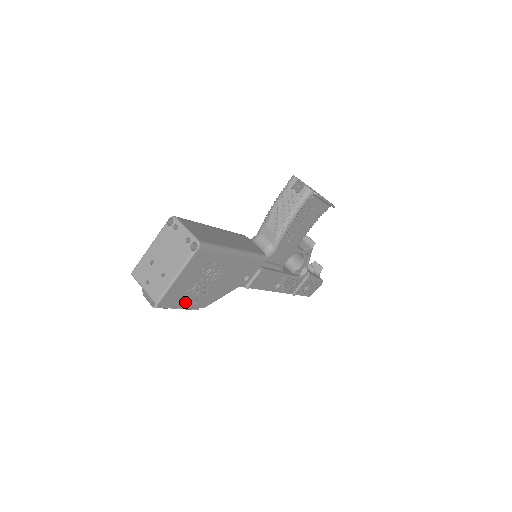
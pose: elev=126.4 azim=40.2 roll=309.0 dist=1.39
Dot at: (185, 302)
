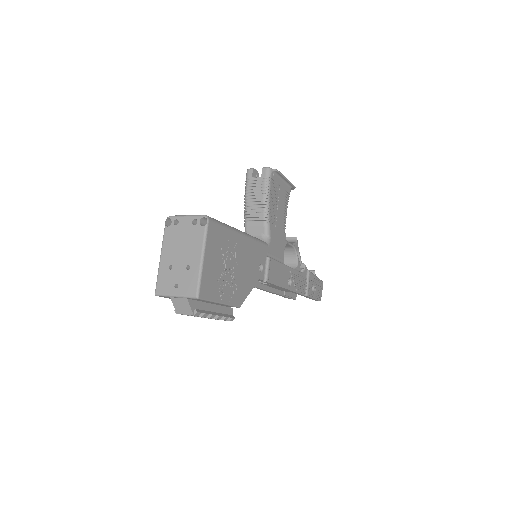
Dot at: (221, 296)
